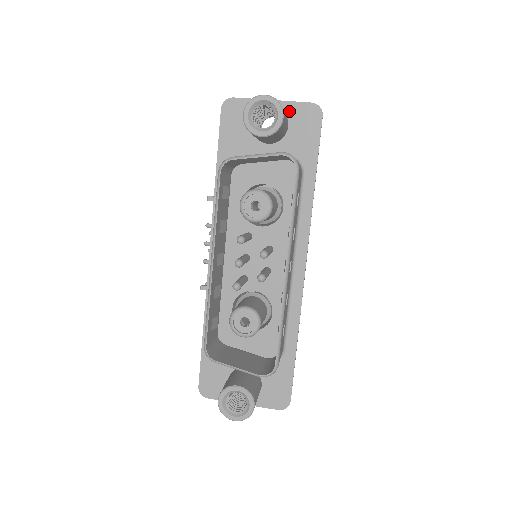
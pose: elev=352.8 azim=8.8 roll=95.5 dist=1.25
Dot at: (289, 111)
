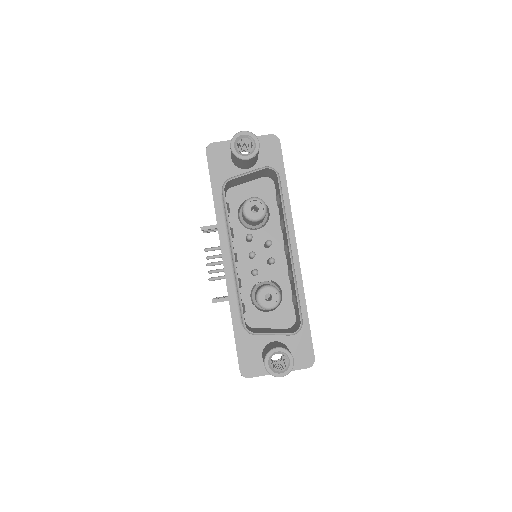
Dot at: occluded
